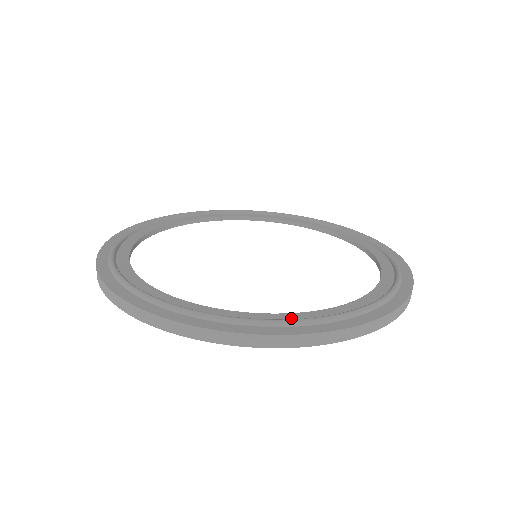
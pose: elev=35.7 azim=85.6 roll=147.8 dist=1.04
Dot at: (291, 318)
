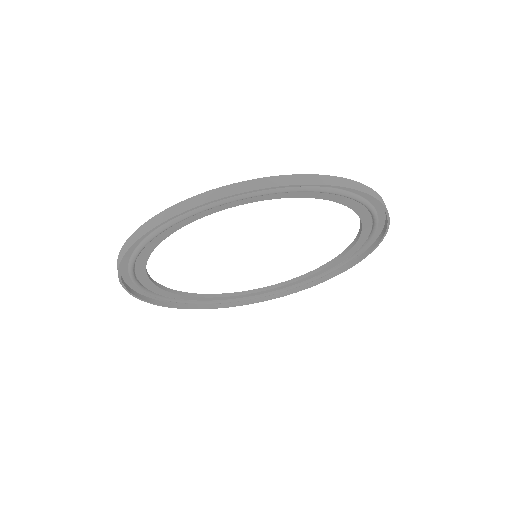
Dot at: occluded
